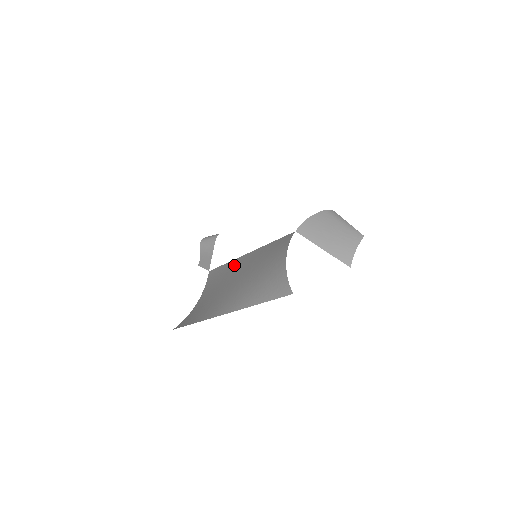
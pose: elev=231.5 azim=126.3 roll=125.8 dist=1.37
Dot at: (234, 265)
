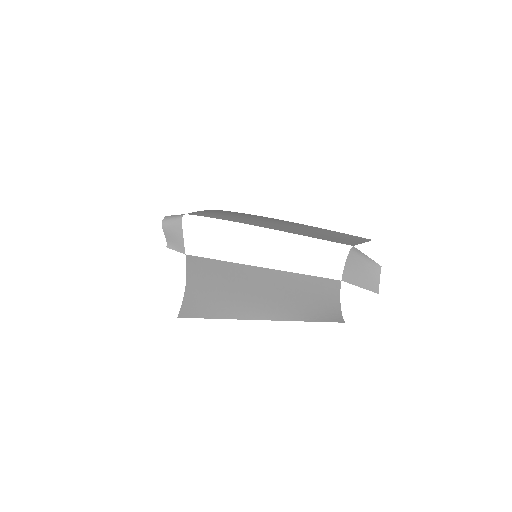
Dot at: (242, 271)
